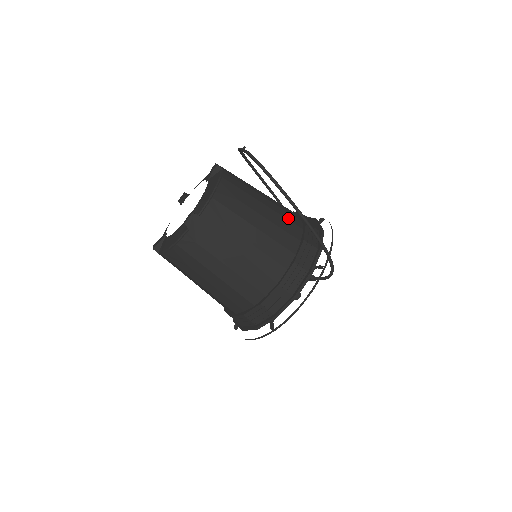
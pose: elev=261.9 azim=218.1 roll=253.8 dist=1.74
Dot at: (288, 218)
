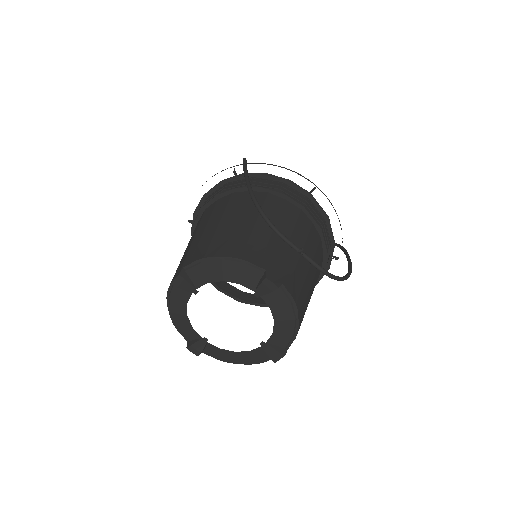
Dot at: (315, 246)
